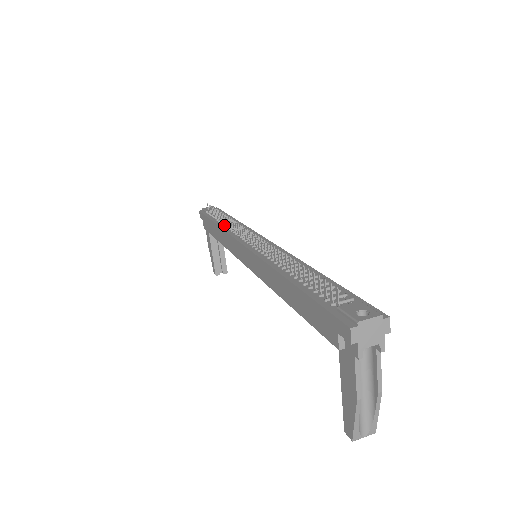
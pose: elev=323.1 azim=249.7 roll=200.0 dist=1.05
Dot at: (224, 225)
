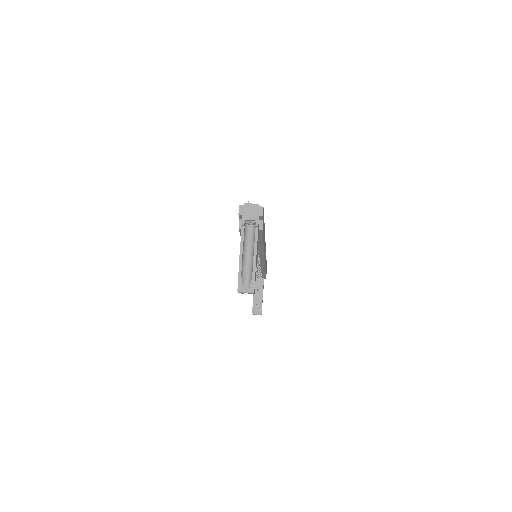
Dot at: occluded
